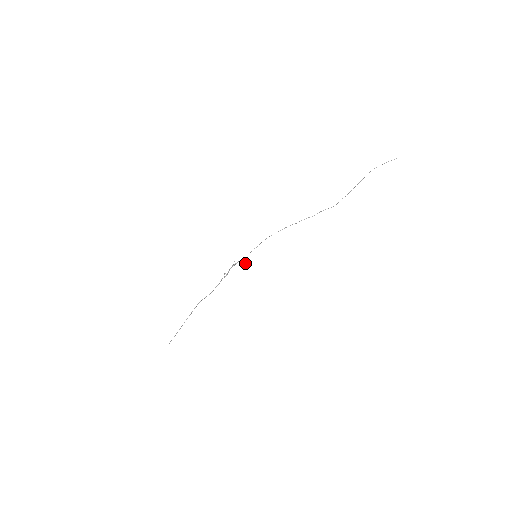
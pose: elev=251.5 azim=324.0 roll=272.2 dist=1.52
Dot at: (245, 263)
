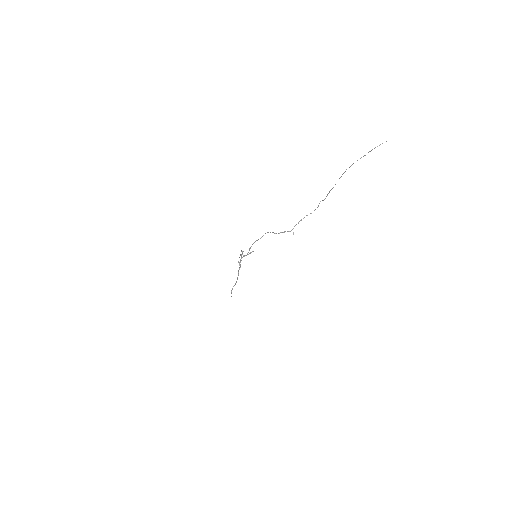
Dot at: (252, 251)
